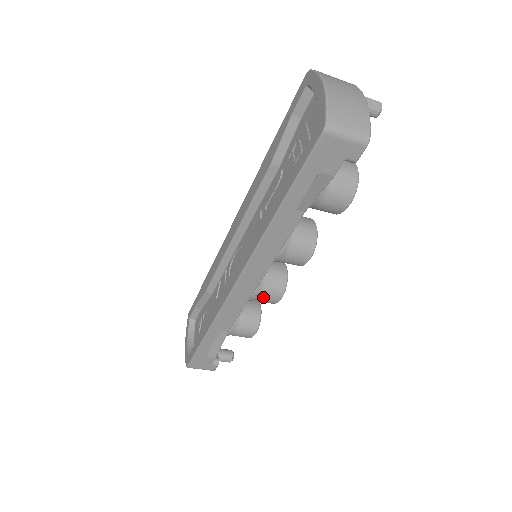
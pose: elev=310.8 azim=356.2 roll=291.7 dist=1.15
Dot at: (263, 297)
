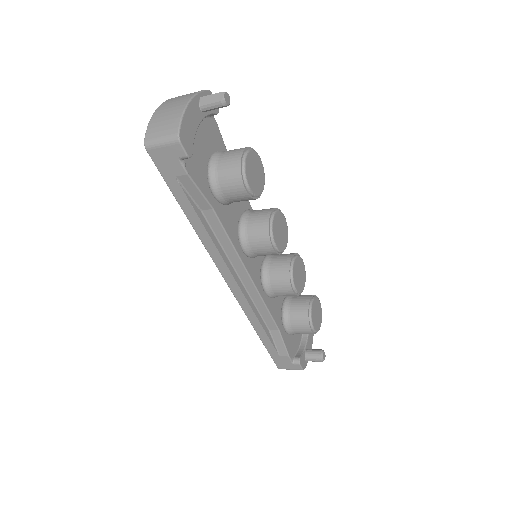
Dot at: (277, 291)
